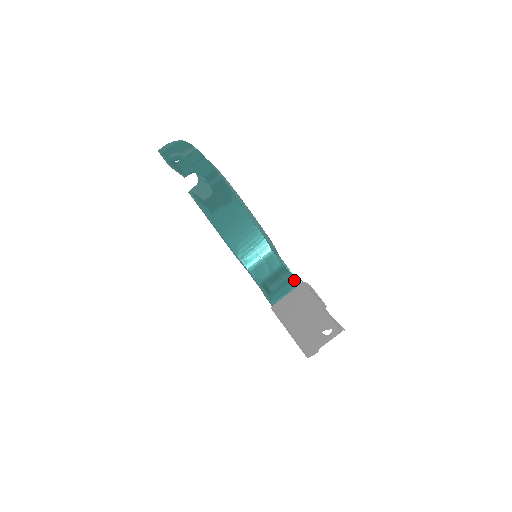
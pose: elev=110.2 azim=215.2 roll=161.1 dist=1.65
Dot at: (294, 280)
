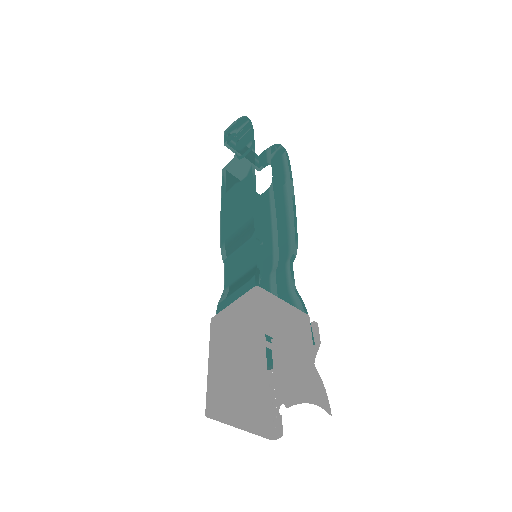
Dot at: (251, 283)
